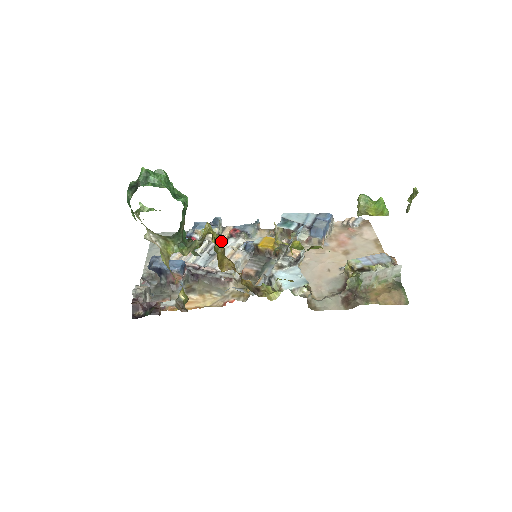
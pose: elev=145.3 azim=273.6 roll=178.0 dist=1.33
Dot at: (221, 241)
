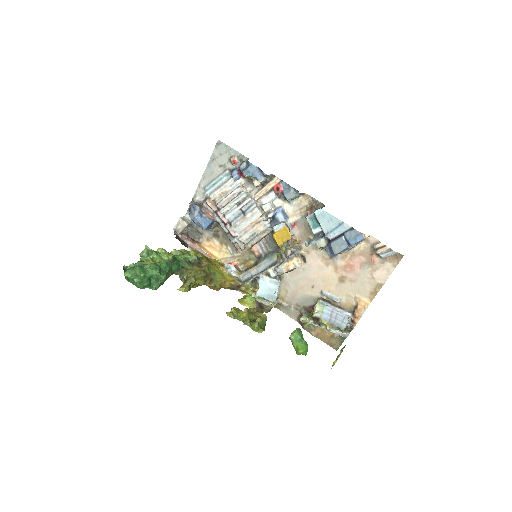
Dot at: (204, 277)
